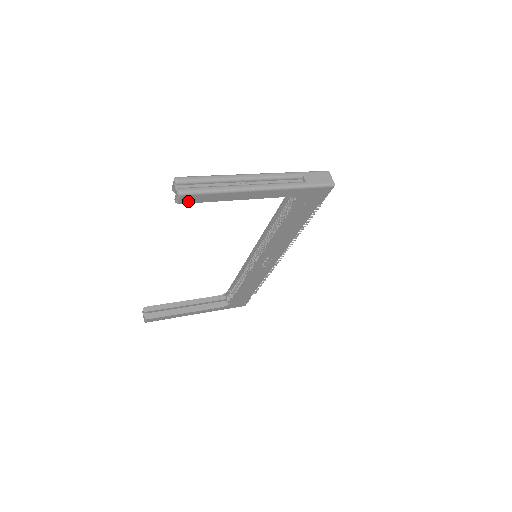
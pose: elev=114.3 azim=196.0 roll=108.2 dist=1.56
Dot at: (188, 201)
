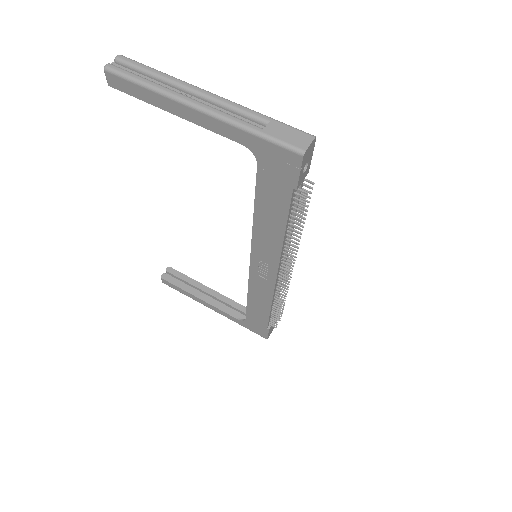
Dot at: (117, 86)
